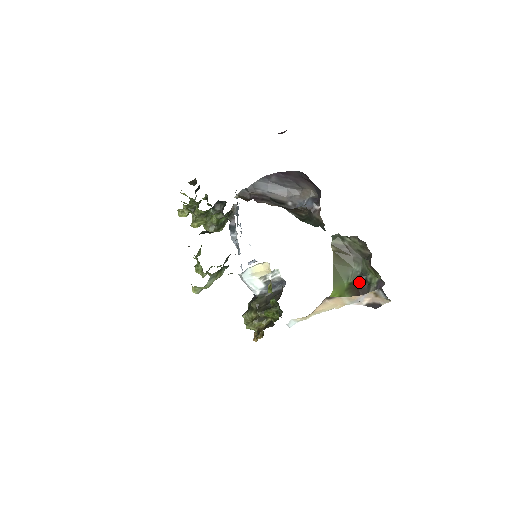
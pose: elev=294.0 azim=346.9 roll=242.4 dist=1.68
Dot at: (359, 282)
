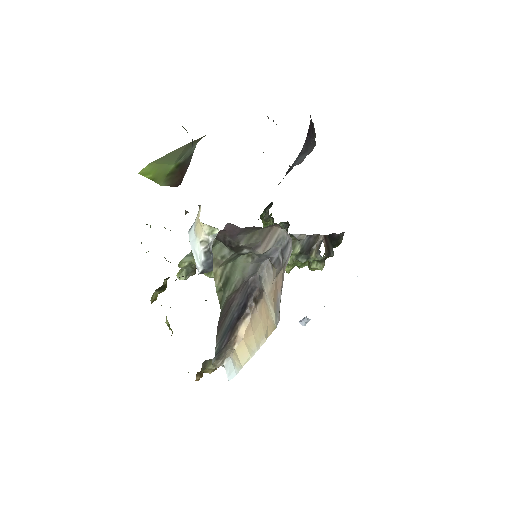
Dot at: occluded
